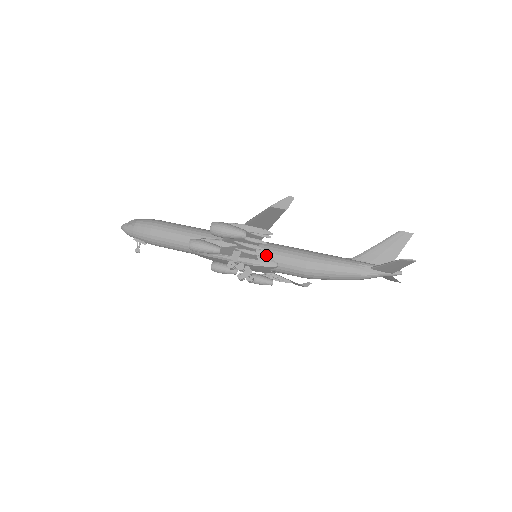
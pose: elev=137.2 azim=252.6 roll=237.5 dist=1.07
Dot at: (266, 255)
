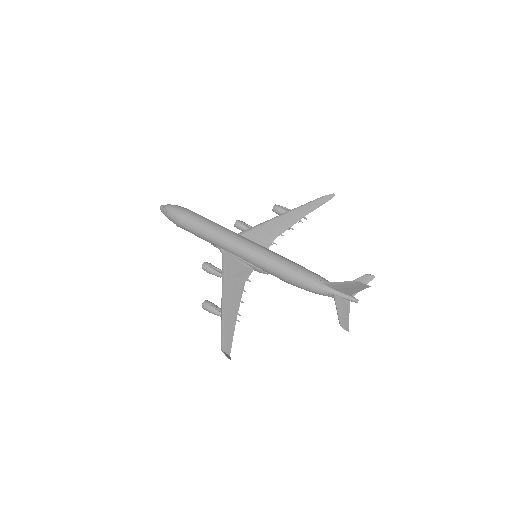
Dot at: (259, 268)
